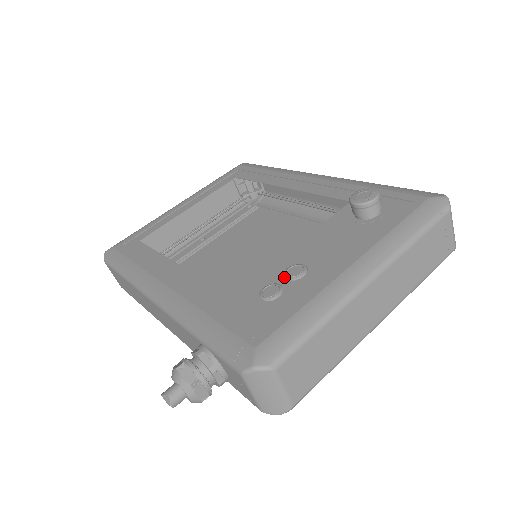
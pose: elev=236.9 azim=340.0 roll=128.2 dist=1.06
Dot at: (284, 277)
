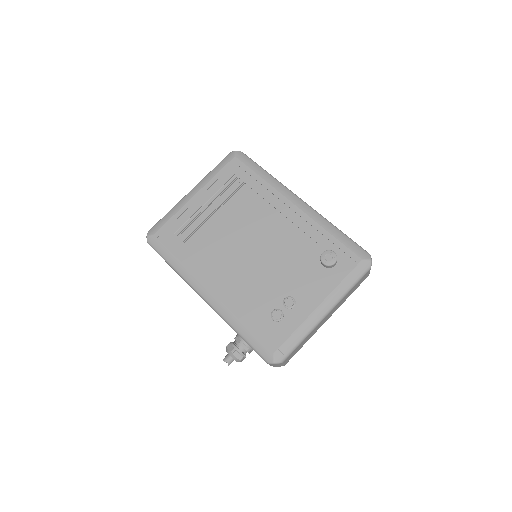
Dot at: (283, 305)
